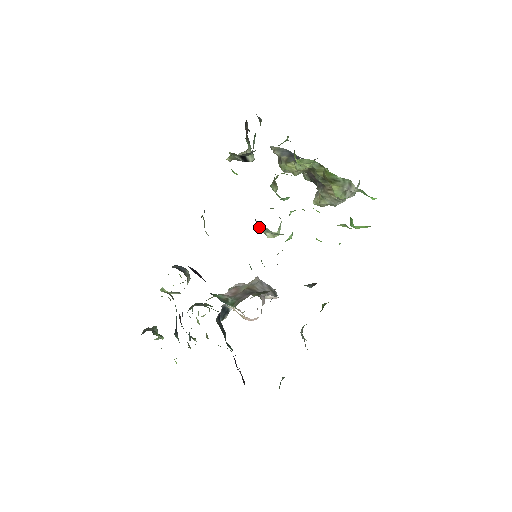
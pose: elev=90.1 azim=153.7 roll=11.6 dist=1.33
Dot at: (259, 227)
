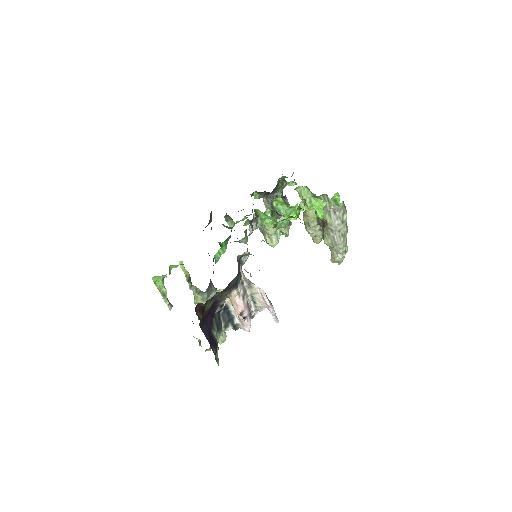
Dot at: (260, 229)
